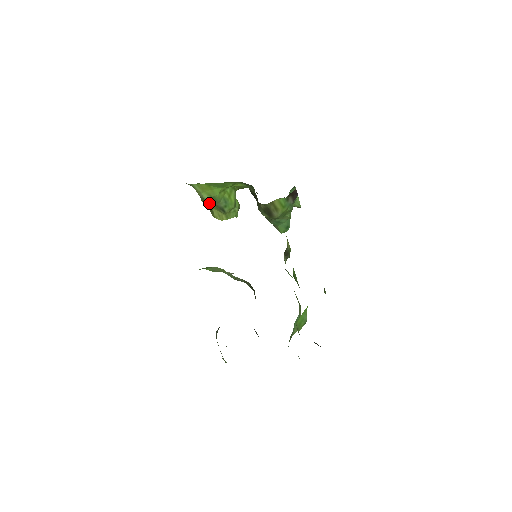
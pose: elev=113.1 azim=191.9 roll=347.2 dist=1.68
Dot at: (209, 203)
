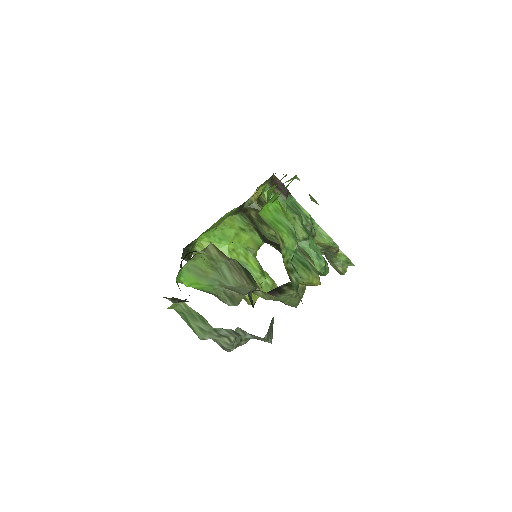
Dot at: occluded
